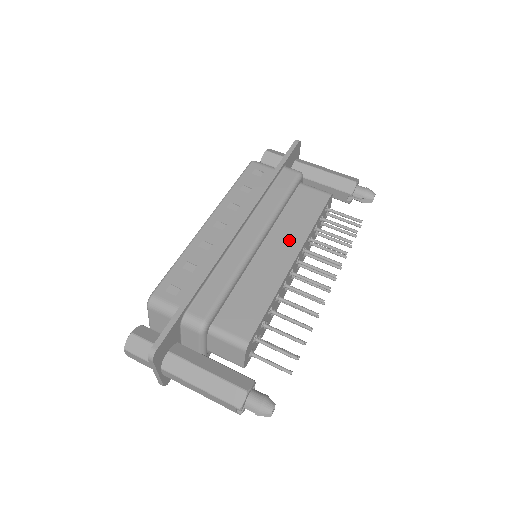
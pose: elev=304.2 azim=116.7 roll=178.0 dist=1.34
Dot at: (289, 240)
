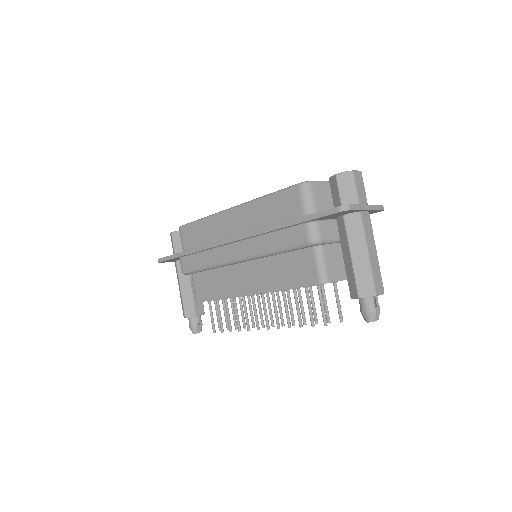
Dot at: (259, 279)
